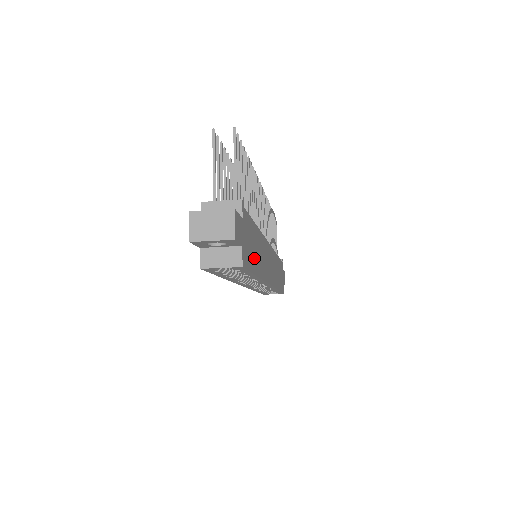
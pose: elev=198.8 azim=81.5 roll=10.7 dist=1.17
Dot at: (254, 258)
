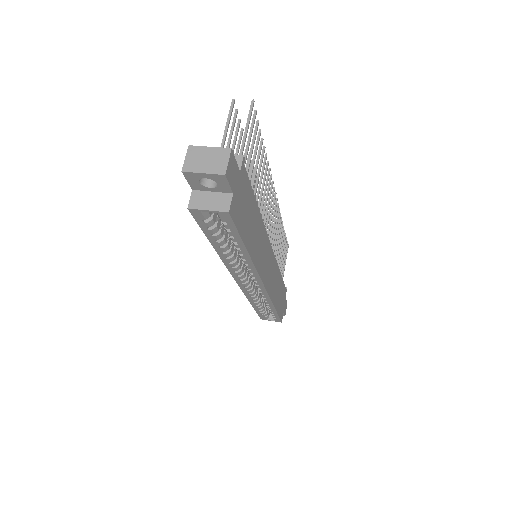
Dot at: (247, 228)
